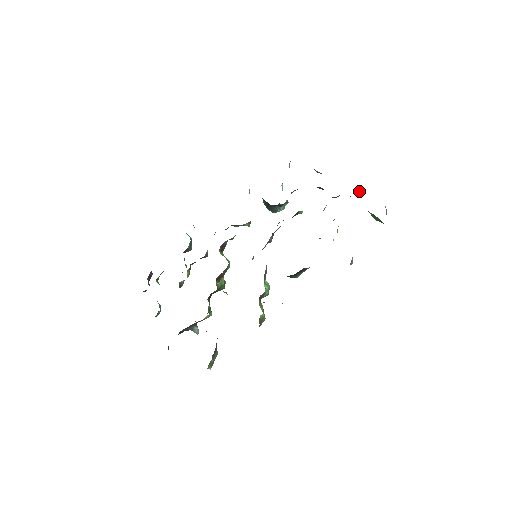
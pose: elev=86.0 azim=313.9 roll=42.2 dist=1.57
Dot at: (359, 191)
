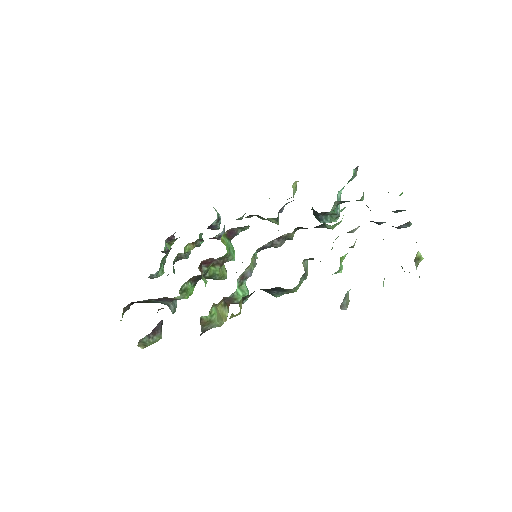
Dot at: (408, 224)
